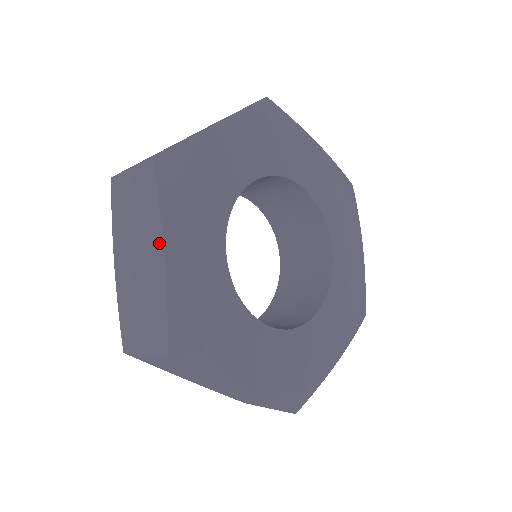
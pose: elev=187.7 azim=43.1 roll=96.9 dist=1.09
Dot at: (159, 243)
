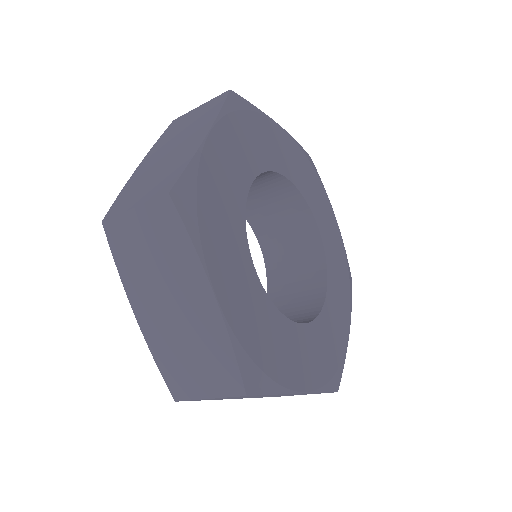
Dot at: (203, 284)
